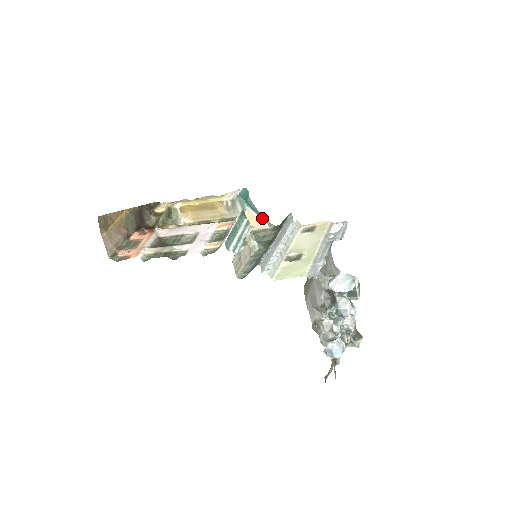
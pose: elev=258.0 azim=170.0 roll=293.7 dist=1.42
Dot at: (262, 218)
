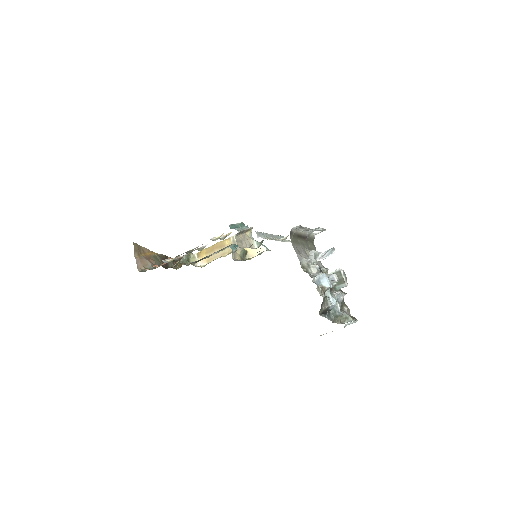
Dot at: occluded
